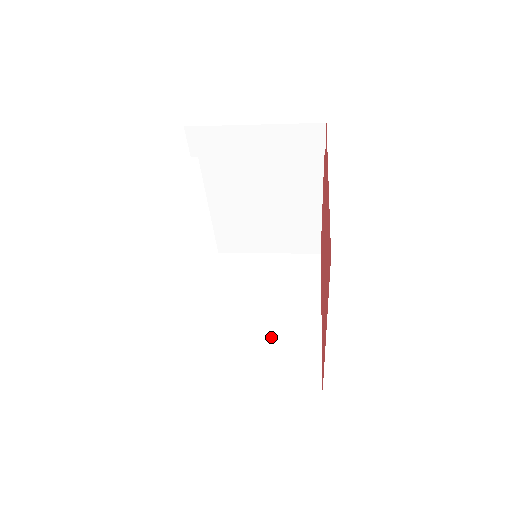
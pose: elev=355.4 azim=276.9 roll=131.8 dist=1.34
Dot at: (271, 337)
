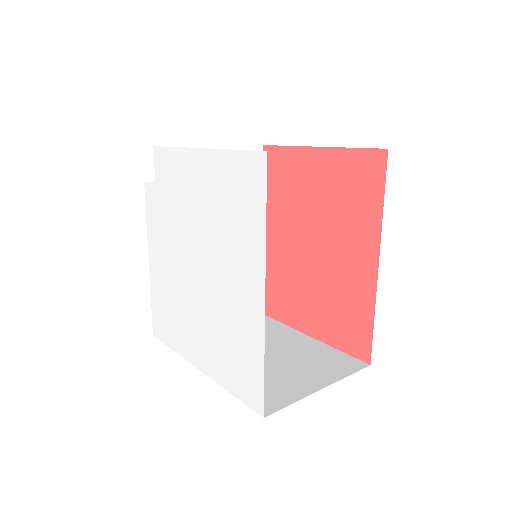
Dot at: (283, 357)
